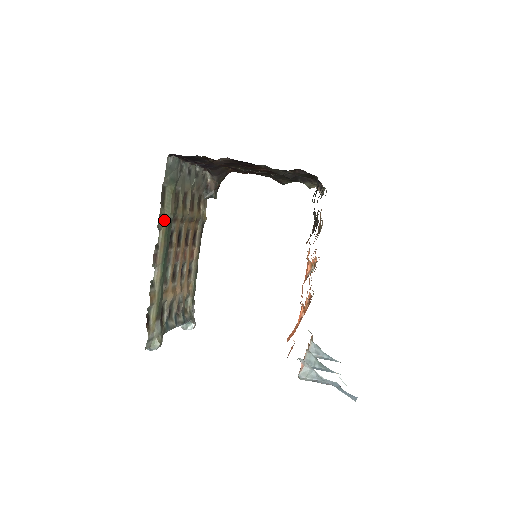
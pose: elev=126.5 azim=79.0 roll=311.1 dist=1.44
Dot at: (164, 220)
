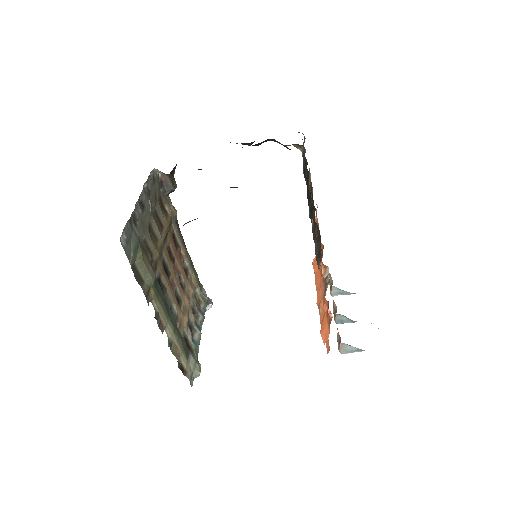
Dot at: (149, 289)
